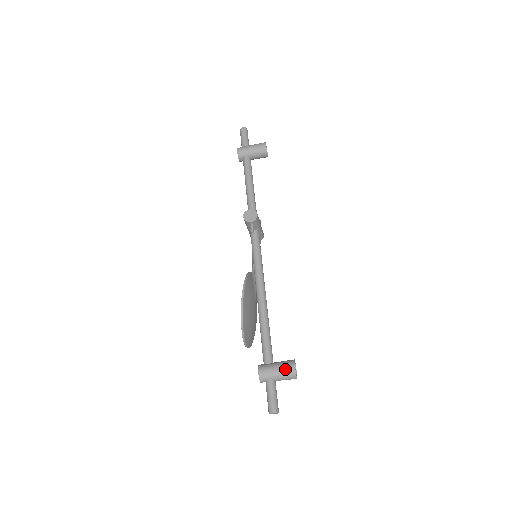
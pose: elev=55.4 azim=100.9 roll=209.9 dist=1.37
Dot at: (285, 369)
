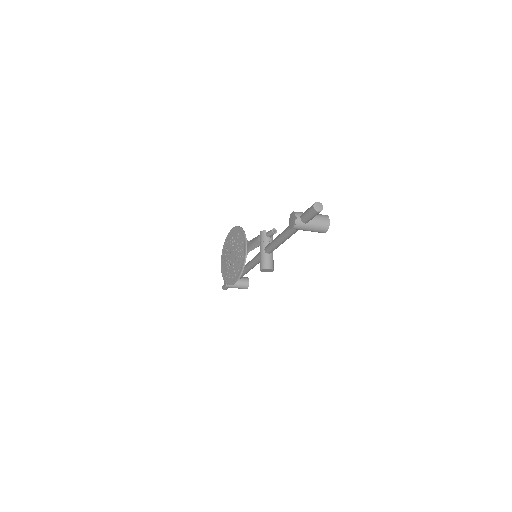
Dot at: occluded
